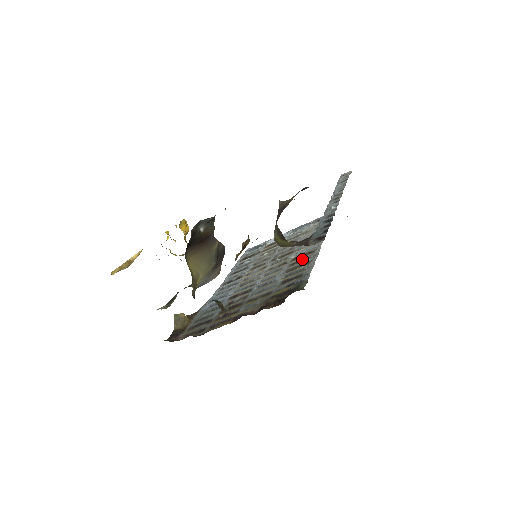
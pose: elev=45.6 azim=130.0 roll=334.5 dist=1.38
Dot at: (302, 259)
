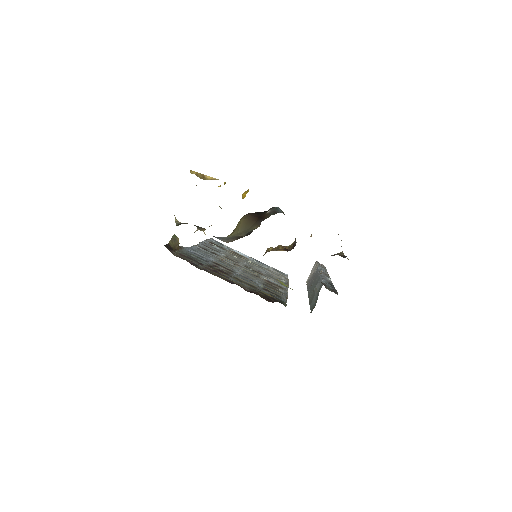
Dot at: (276, 286)
